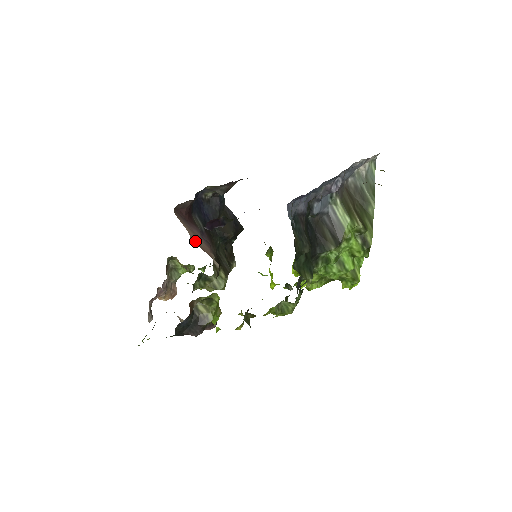
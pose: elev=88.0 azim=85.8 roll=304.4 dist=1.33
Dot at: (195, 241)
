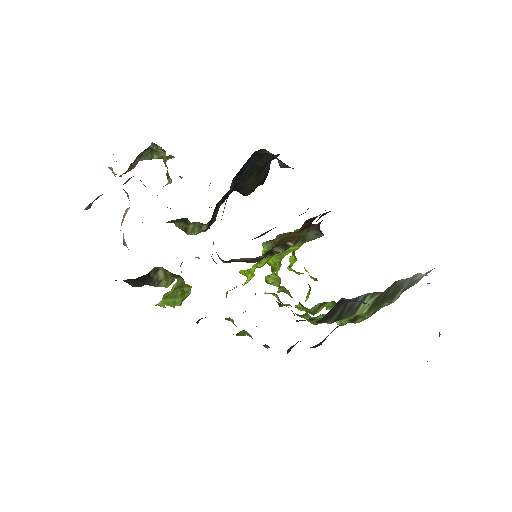
Dot at: occluded
